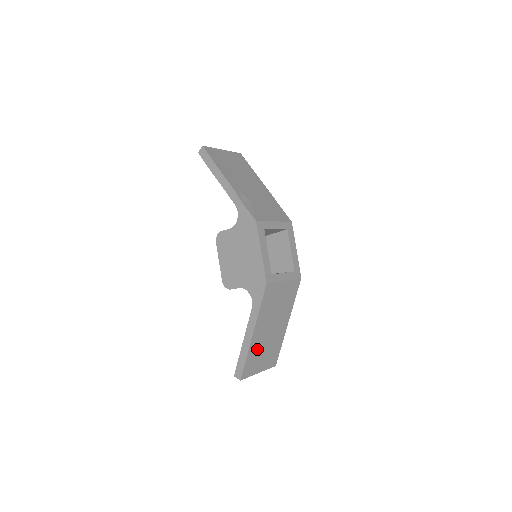
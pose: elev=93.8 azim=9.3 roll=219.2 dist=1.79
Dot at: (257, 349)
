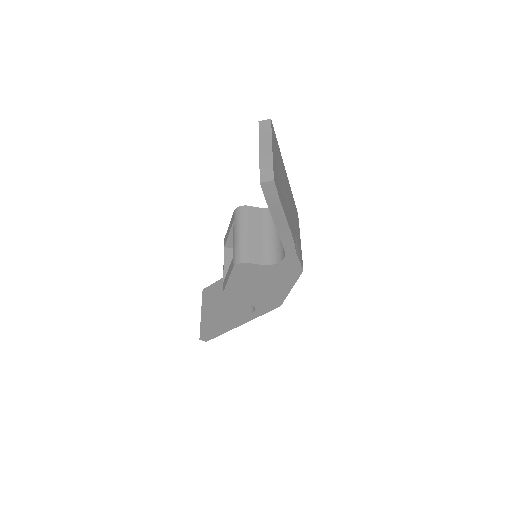
Dot at: occluded
